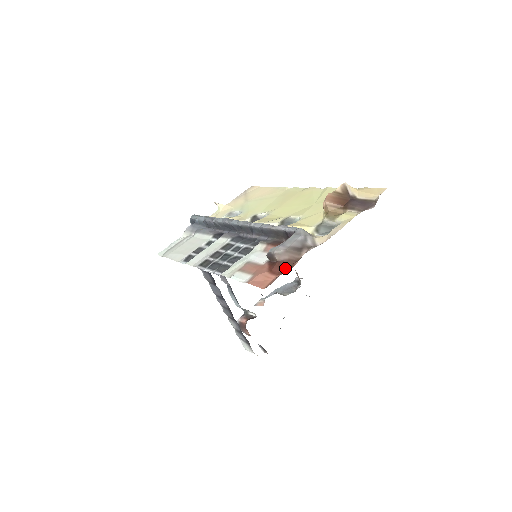
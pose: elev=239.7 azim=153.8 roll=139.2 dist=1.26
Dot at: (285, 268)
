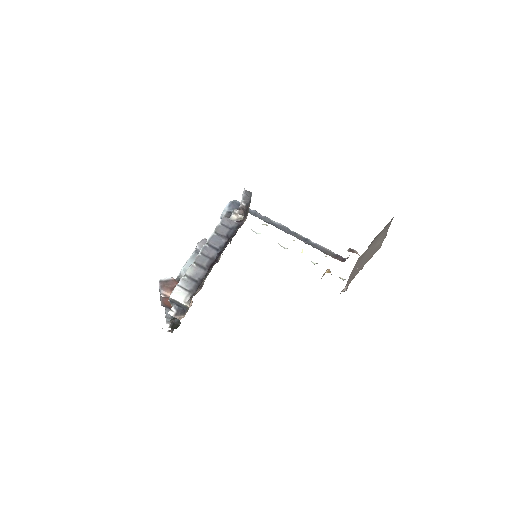
Dot at: occluded
